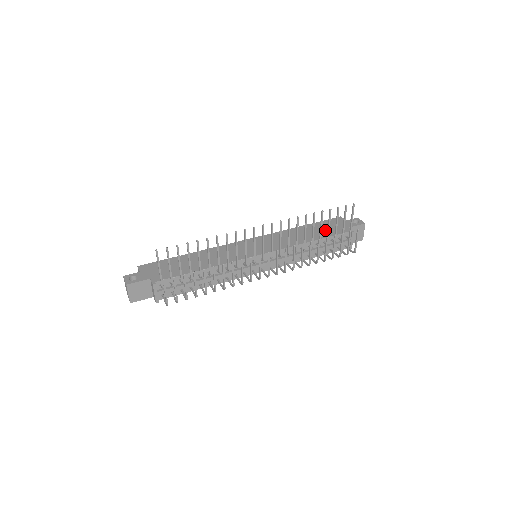
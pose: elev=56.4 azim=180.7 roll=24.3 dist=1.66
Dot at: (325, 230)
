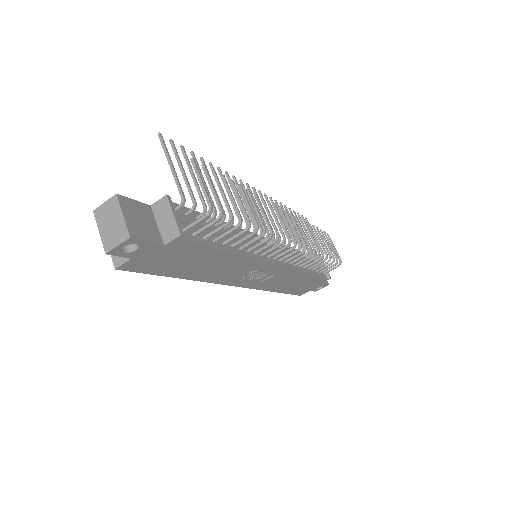
Dot at: occluded
